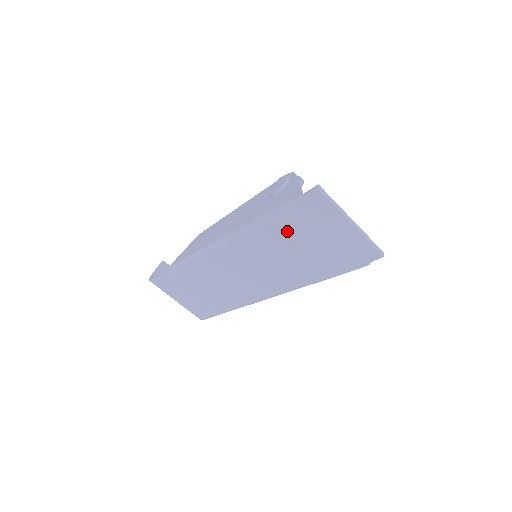
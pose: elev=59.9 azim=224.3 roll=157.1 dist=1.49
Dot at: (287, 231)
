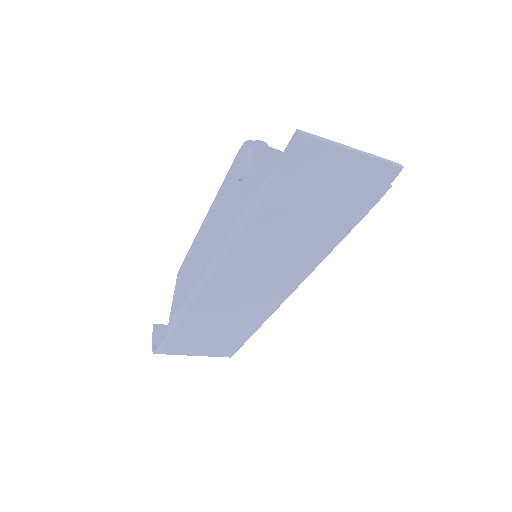
Dot at: (285, 205)
